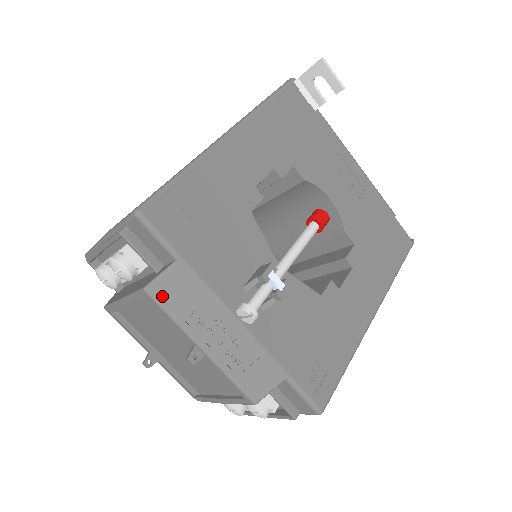
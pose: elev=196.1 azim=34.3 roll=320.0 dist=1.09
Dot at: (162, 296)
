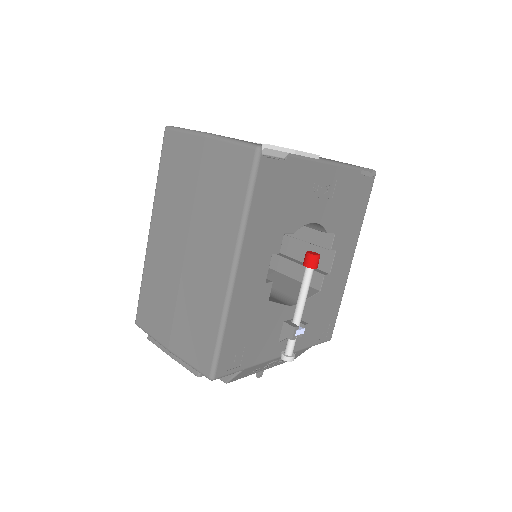
Dot at: (237, 379)
